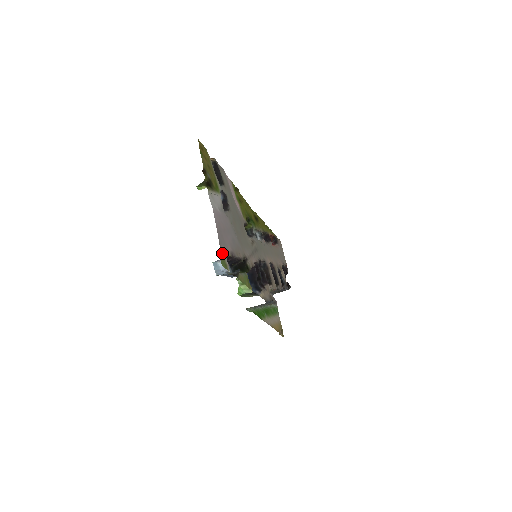
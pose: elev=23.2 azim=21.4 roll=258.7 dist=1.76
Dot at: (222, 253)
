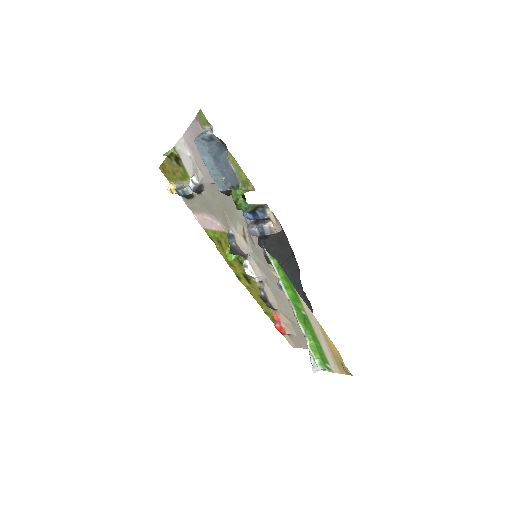
Dot at: (200, 124)
